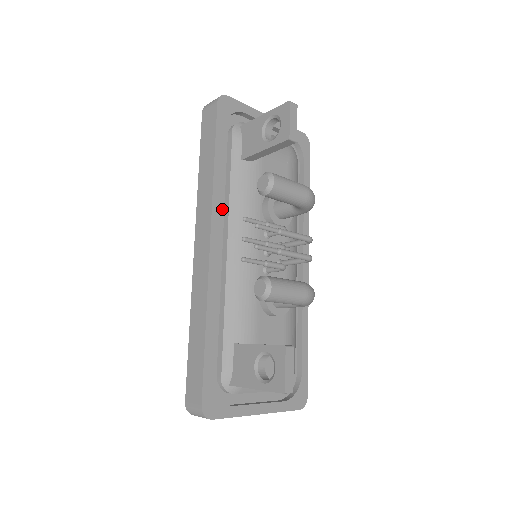
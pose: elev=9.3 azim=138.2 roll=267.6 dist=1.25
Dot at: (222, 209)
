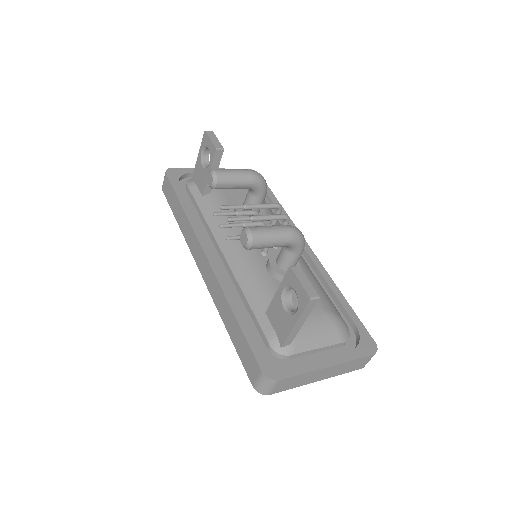
Dot at: (206, 234)
